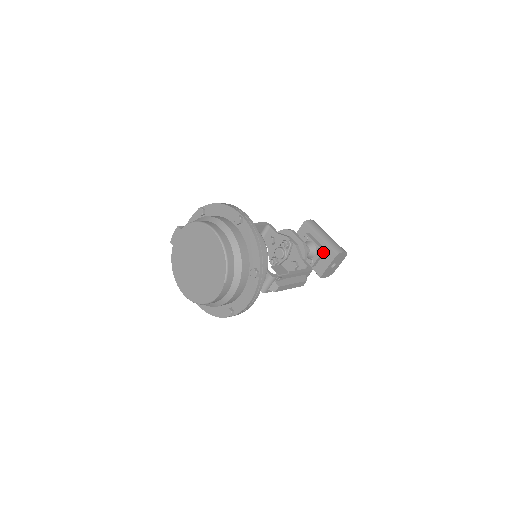
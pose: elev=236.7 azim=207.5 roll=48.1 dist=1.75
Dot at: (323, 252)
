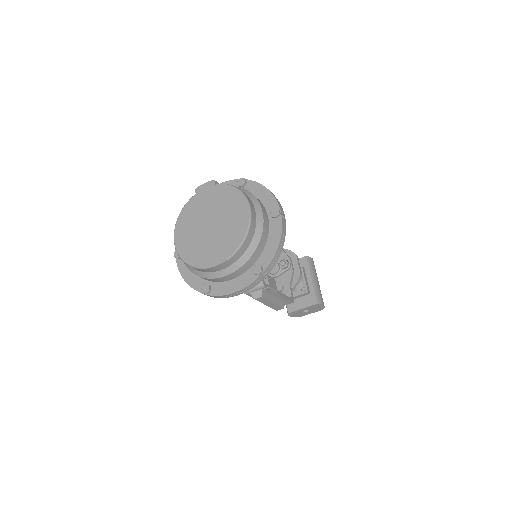
Dot at: (306, 293)
